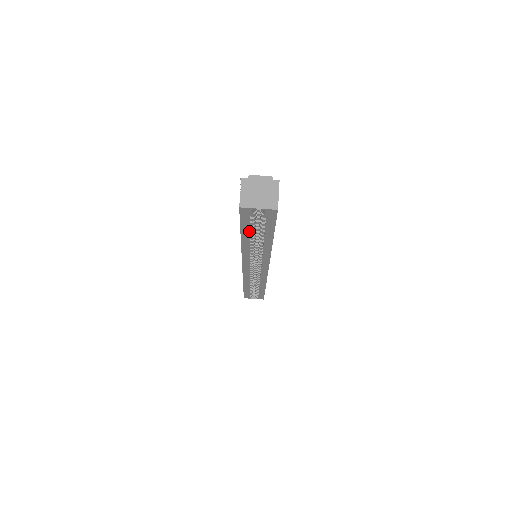
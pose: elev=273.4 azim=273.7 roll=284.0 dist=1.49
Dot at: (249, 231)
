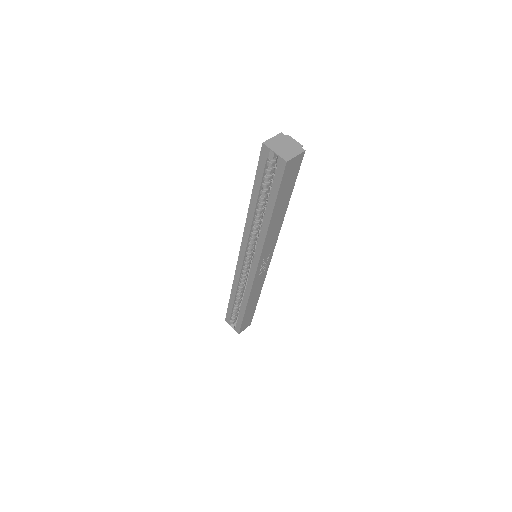
Dot at: (259, 188)
